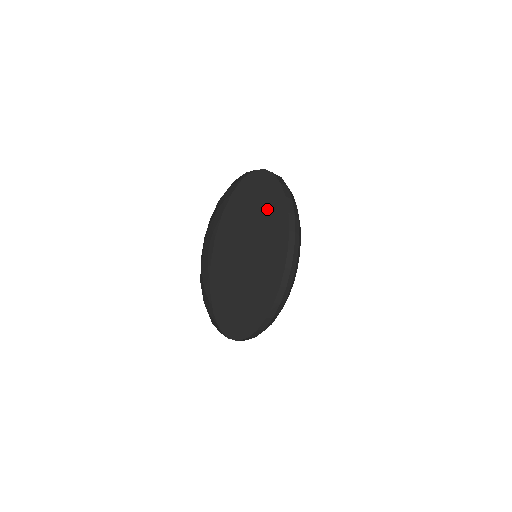
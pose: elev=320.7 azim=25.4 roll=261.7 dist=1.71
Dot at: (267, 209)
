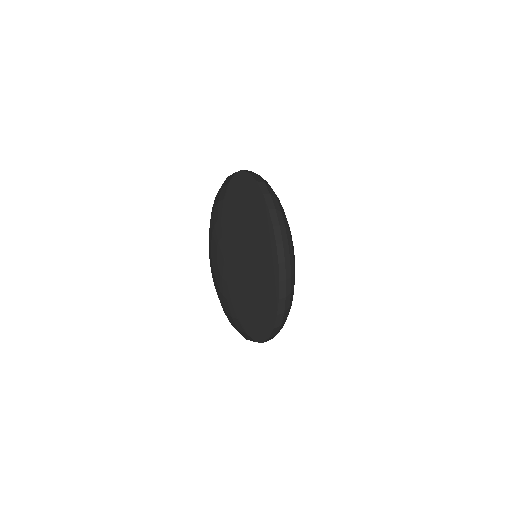
Dot at: (261, 220)
